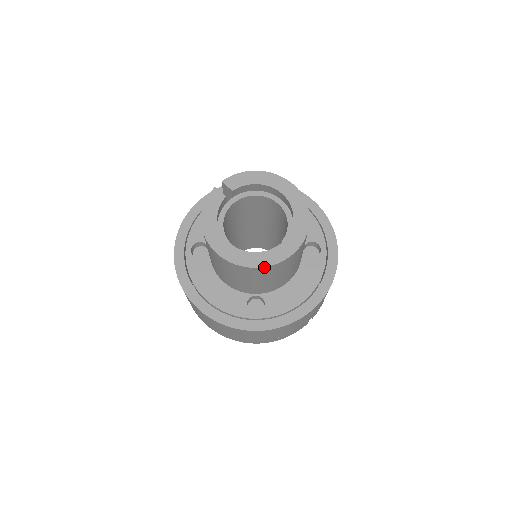
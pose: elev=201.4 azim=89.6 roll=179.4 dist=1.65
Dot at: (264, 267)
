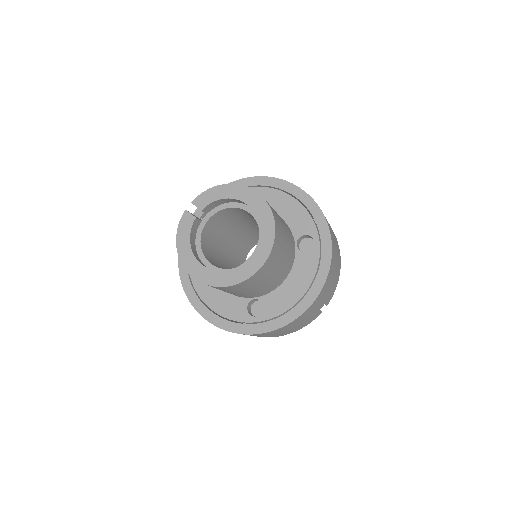
Dot at: (236, 284)
